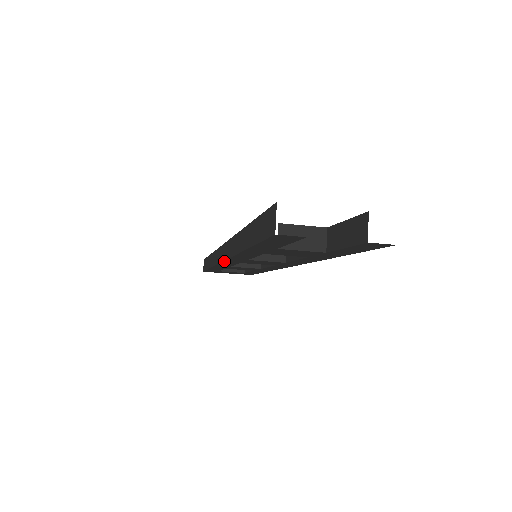
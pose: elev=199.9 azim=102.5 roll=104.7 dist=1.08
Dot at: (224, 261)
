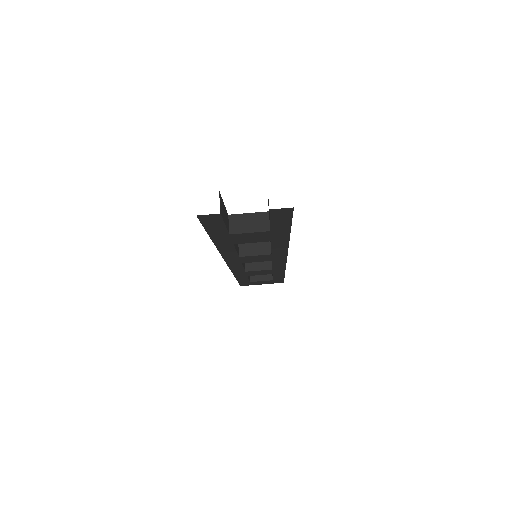
Dot at: (227, 263)
